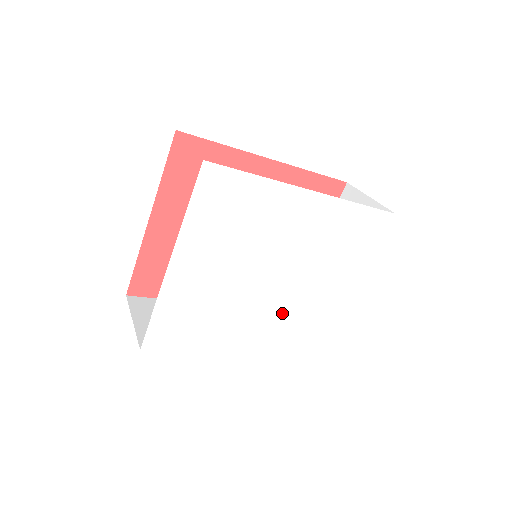
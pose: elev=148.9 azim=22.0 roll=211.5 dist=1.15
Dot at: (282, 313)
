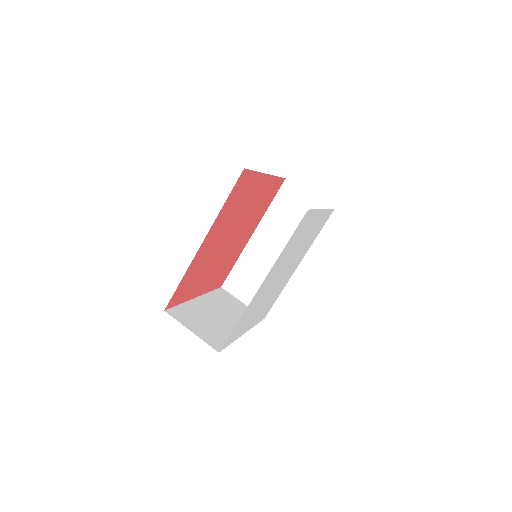
Dot at: (299, 255)
